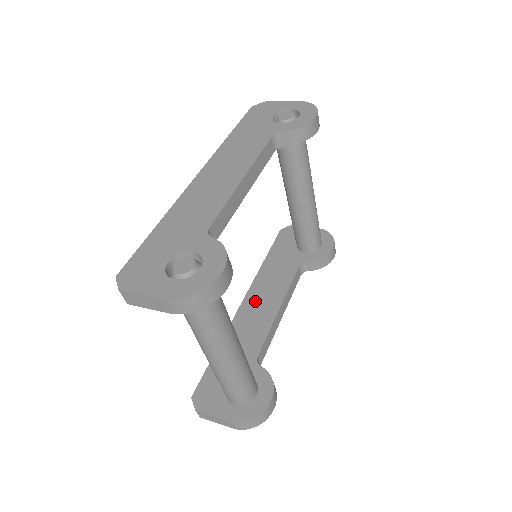
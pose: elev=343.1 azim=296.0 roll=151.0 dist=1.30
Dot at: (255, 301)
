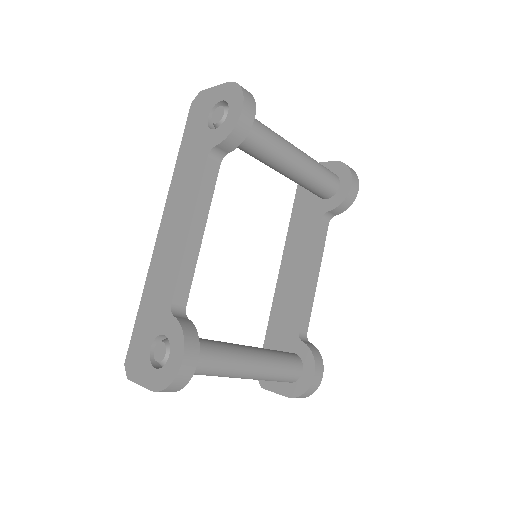
Dot at: (289, 270)
